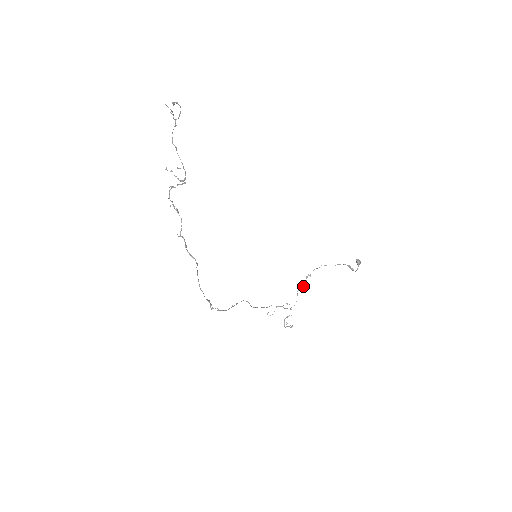
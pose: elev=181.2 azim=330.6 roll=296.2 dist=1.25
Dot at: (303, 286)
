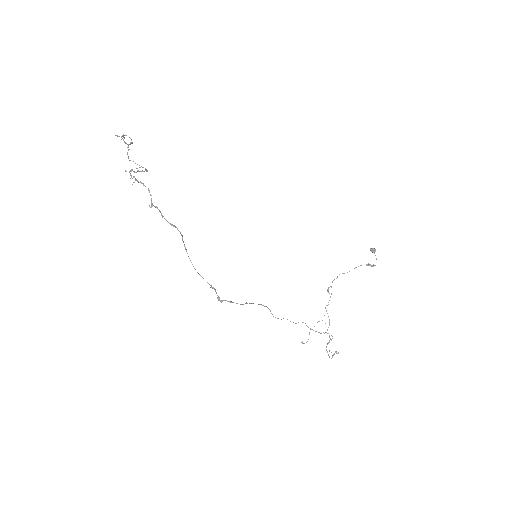
Dot at: occluded
